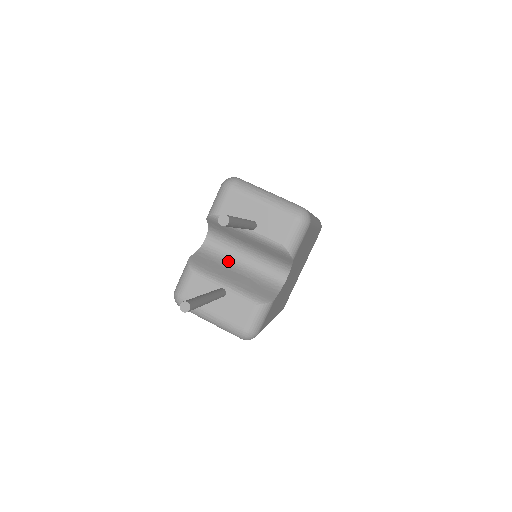
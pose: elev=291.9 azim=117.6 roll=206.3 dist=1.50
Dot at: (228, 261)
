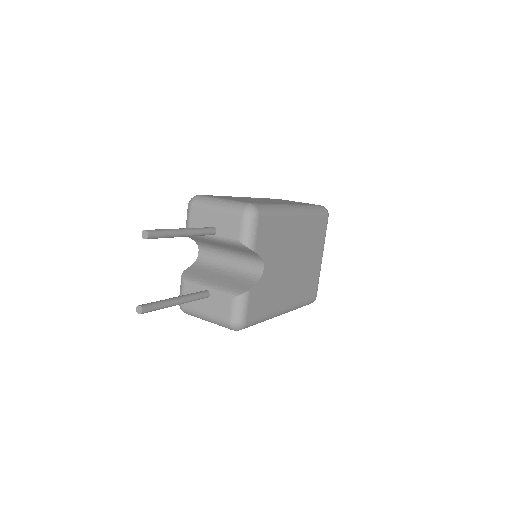
Dot at: (217, 266)
